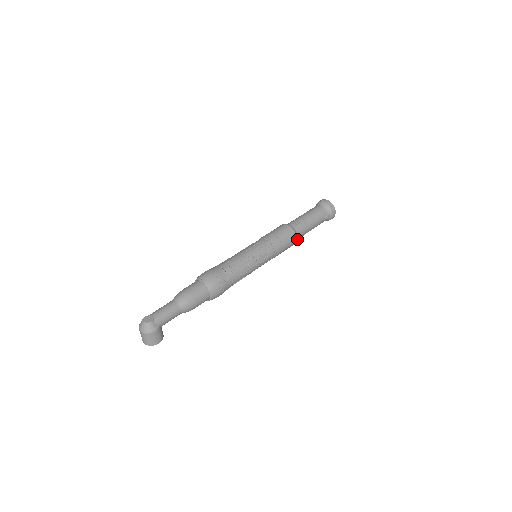
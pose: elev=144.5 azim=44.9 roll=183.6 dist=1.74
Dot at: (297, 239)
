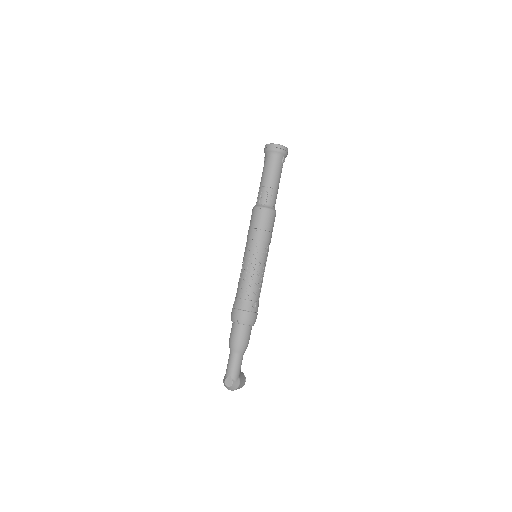
Dot at: occluded
